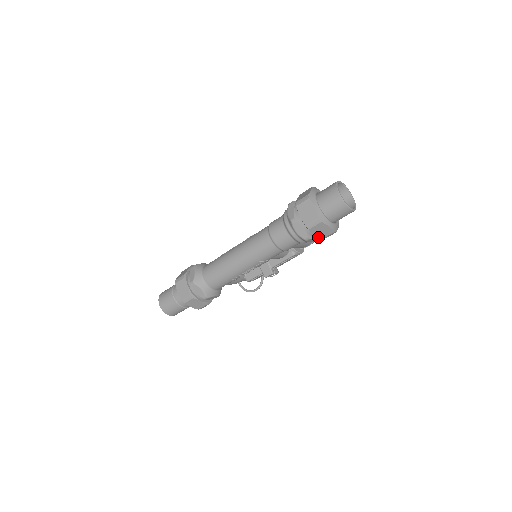
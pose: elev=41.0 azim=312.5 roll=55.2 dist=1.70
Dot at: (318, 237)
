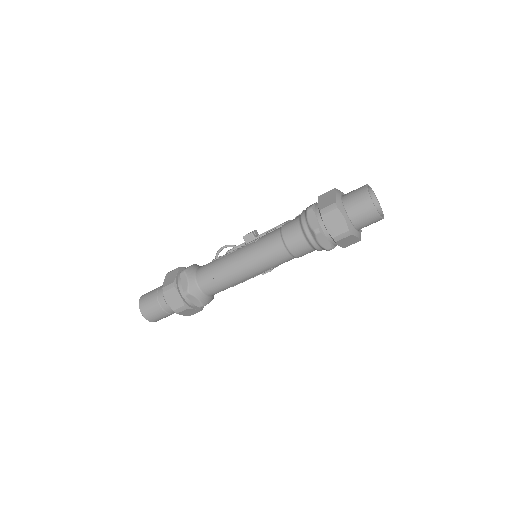
Dot at: (342, 246)
